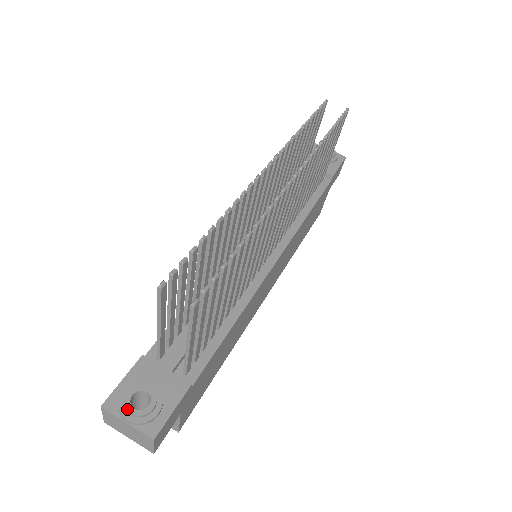
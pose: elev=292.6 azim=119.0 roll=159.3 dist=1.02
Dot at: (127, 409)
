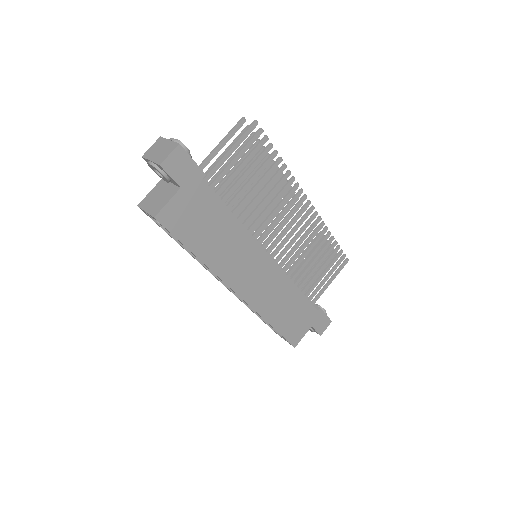
Dot at: (175, 139)
